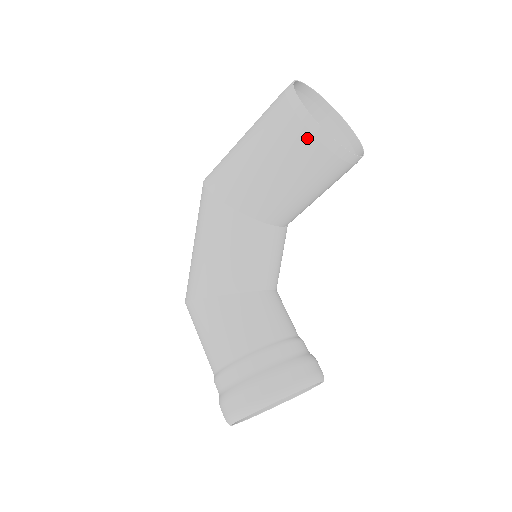
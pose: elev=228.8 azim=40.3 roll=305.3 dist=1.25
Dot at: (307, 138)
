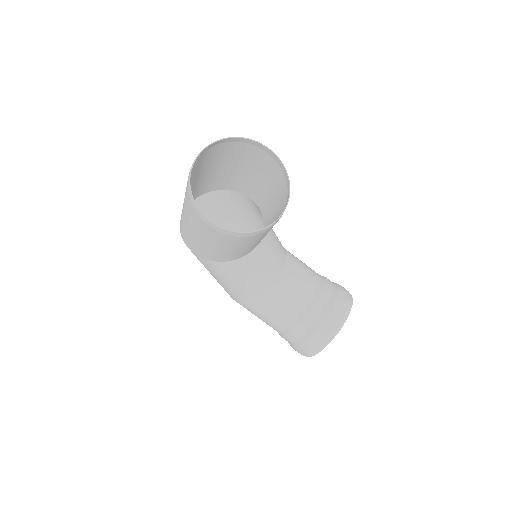
Dot at: (234, 238)
